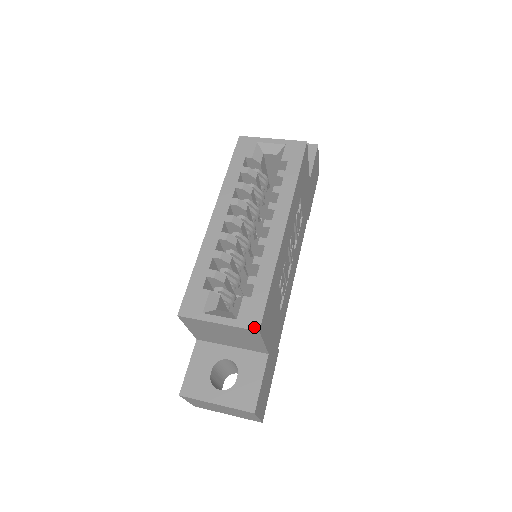
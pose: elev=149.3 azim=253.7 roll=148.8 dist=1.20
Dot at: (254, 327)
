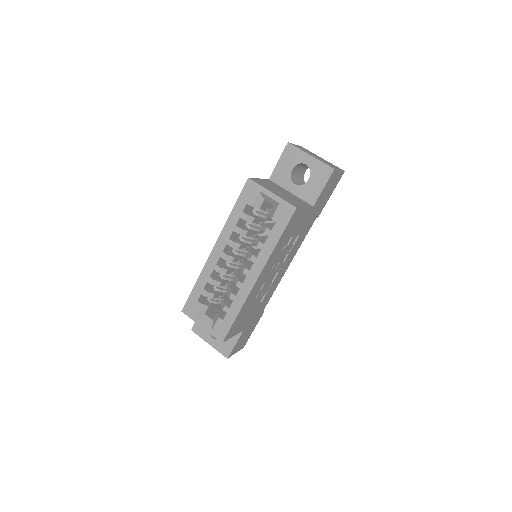
Dot at: (220, 339)
